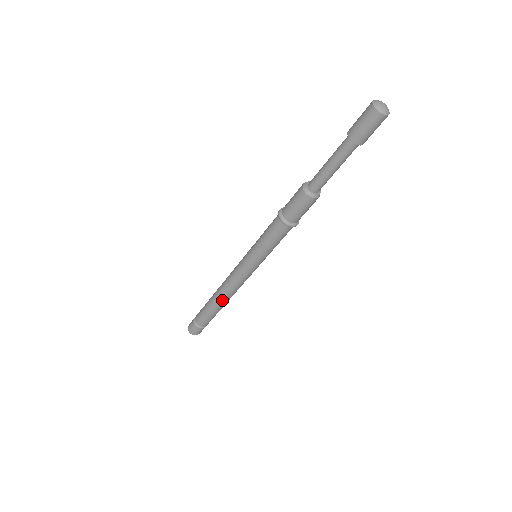
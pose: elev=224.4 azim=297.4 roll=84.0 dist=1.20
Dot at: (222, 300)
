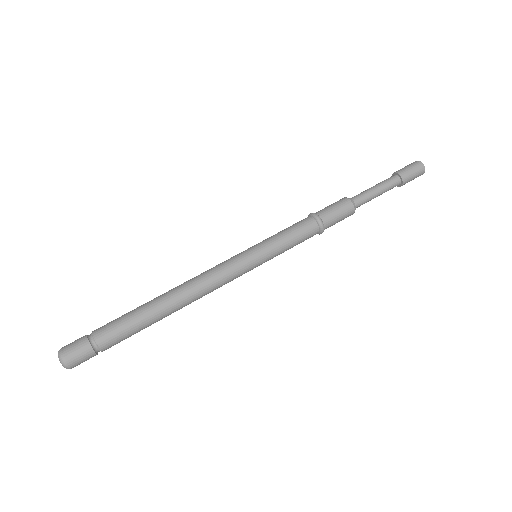
Dot at: (178, 305)
